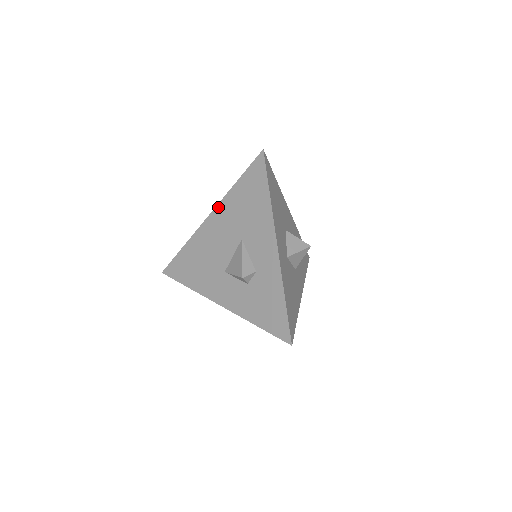
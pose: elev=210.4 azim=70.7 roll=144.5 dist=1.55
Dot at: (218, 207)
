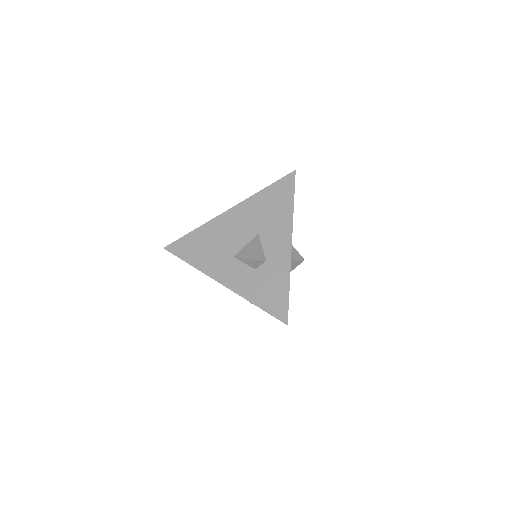
Dot at: (241, 204)
